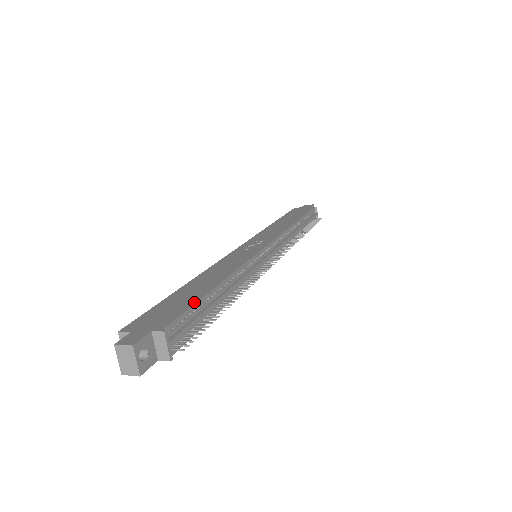
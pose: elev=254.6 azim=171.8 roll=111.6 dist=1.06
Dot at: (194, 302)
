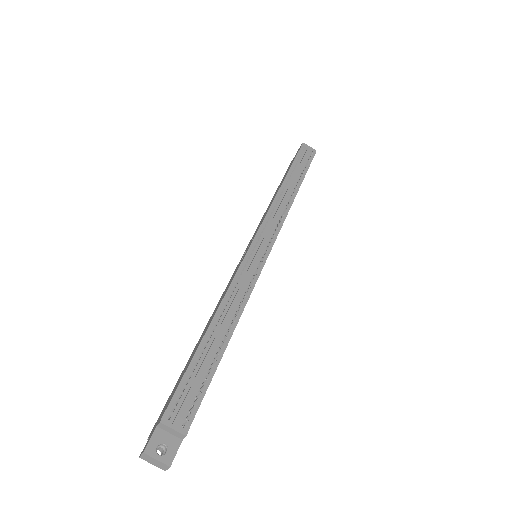
Dot at: (186, 368)
